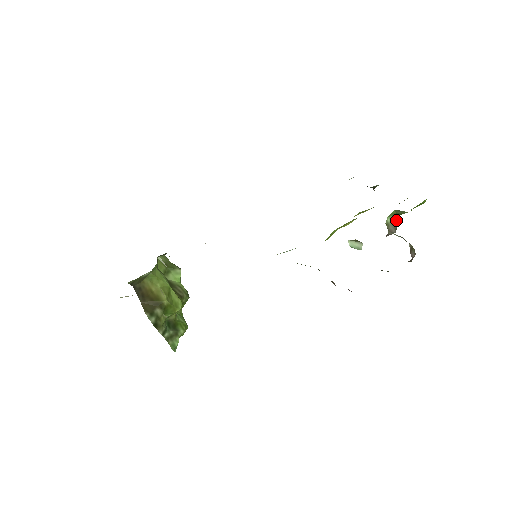
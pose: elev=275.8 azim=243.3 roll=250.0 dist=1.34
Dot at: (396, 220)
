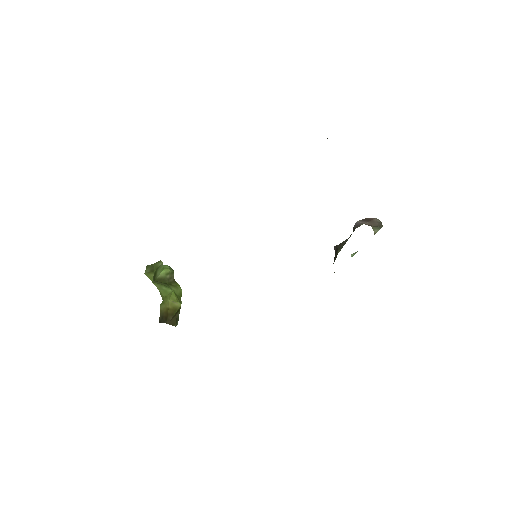
Dot at: occluded
